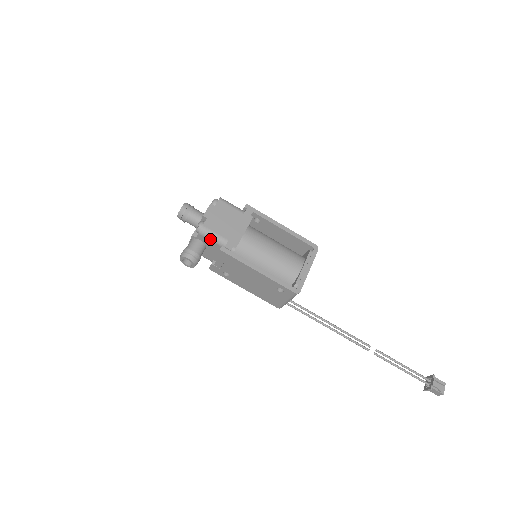
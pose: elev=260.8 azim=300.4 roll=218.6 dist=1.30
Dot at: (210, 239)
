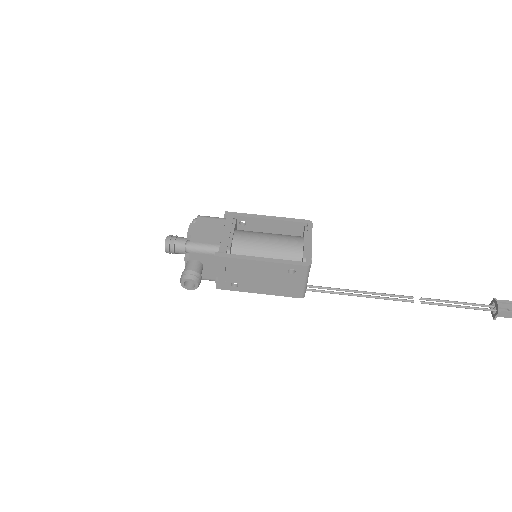
Dot at: (202, 252)
